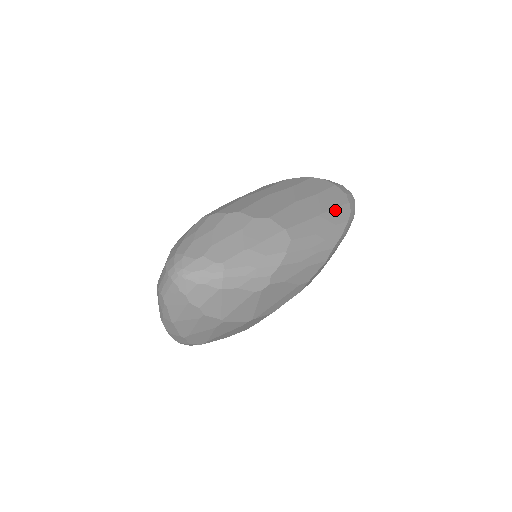
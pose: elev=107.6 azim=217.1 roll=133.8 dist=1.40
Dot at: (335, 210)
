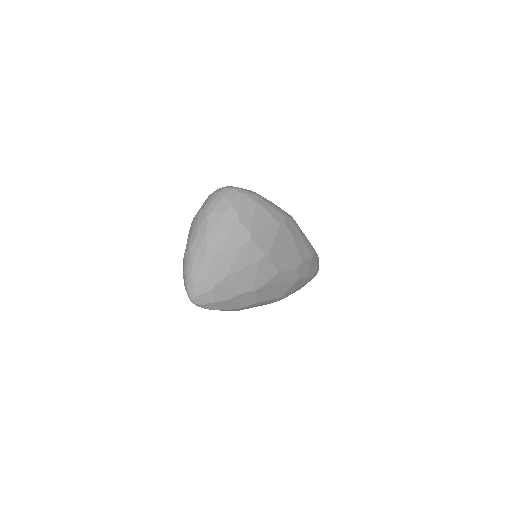
Dot at: occluded
